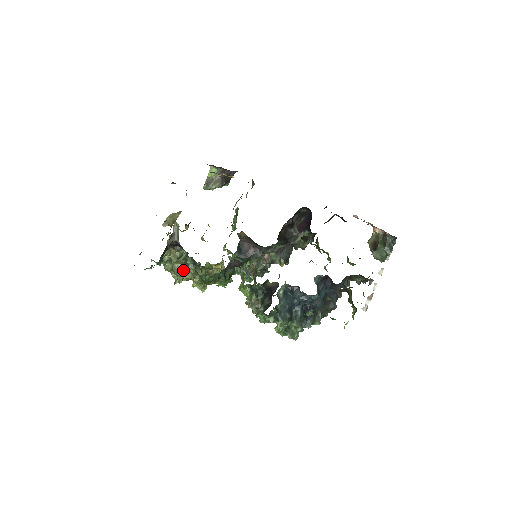
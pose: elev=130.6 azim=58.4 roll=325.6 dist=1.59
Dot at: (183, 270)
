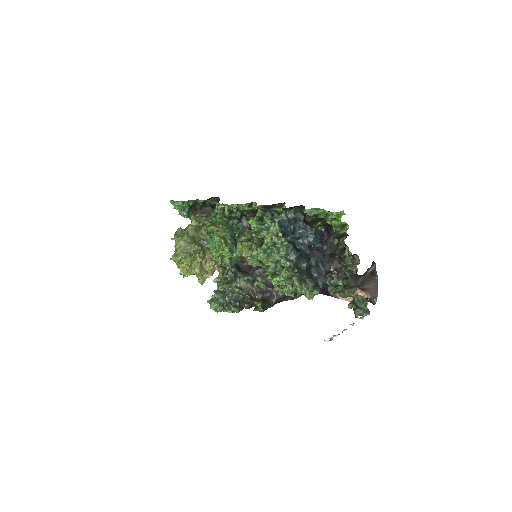
Dot at: (201, 219)
